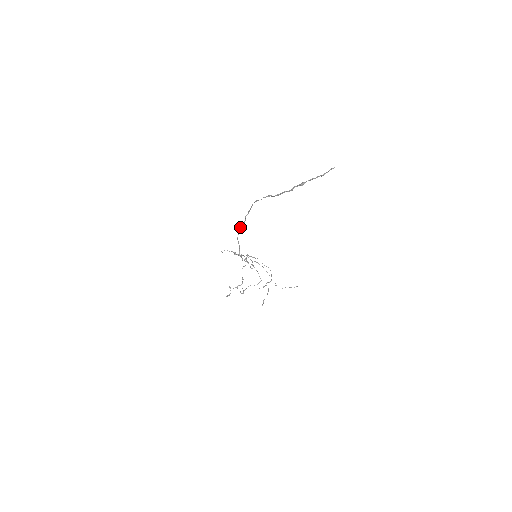
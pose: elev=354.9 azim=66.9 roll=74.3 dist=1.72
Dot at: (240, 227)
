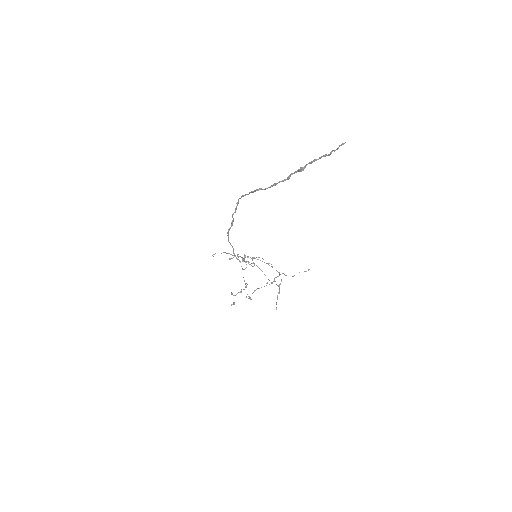
Dot at: (229, 228)
